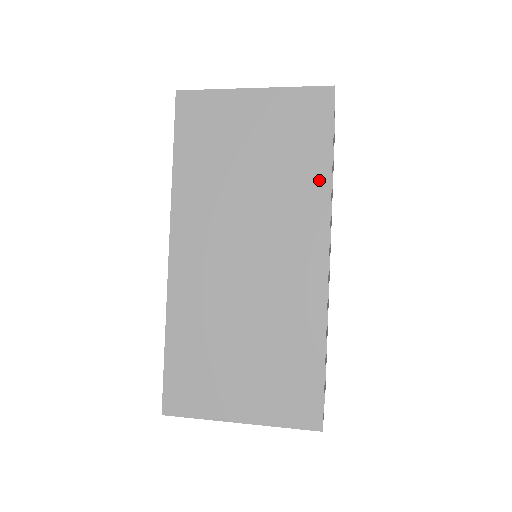
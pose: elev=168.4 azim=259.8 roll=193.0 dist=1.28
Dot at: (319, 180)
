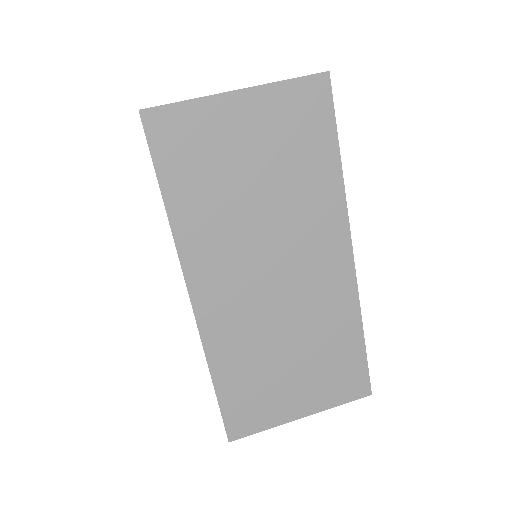
Dot at: (331, 181)
